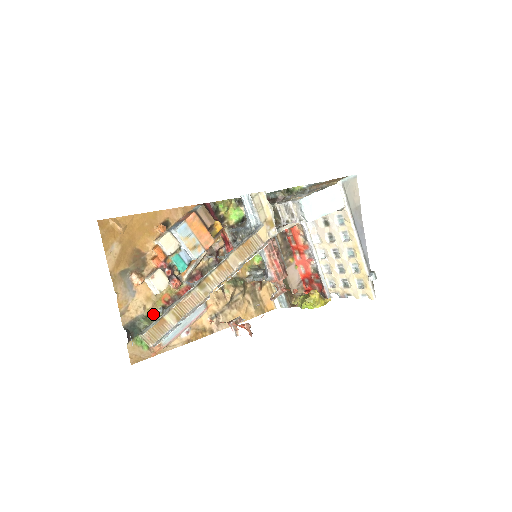
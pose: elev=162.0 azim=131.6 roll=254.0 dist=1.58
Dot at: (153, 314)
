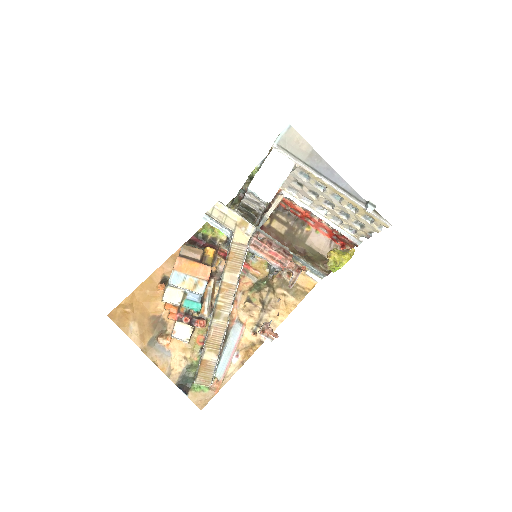
Dot at: (197, 359)
